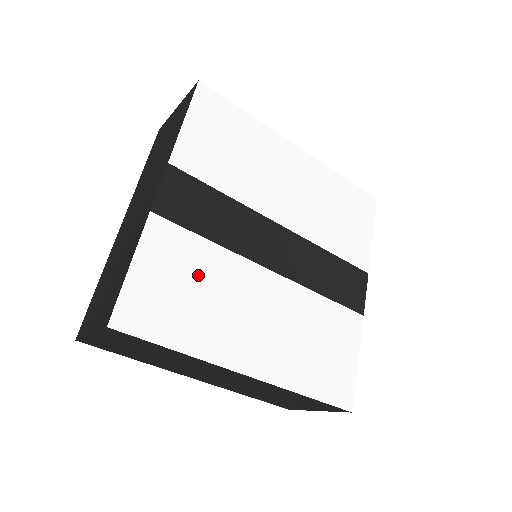
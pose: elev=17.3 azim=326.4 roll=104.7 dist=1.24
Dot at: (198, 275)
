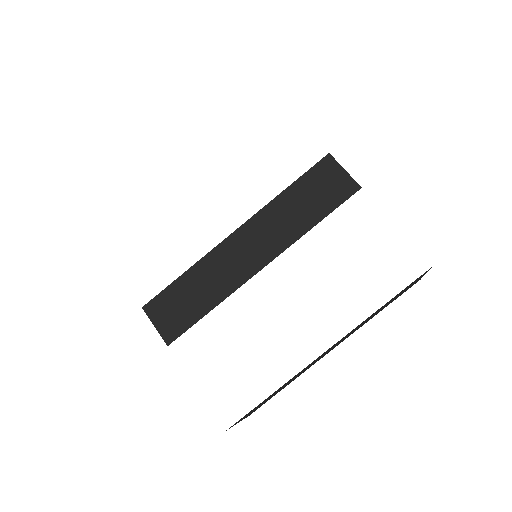
Dot at: (230, 339)
